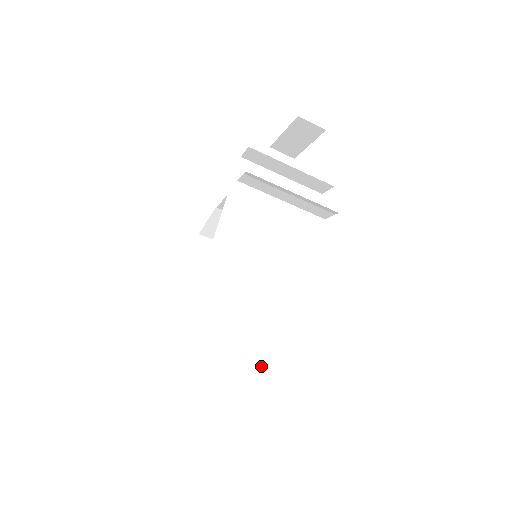
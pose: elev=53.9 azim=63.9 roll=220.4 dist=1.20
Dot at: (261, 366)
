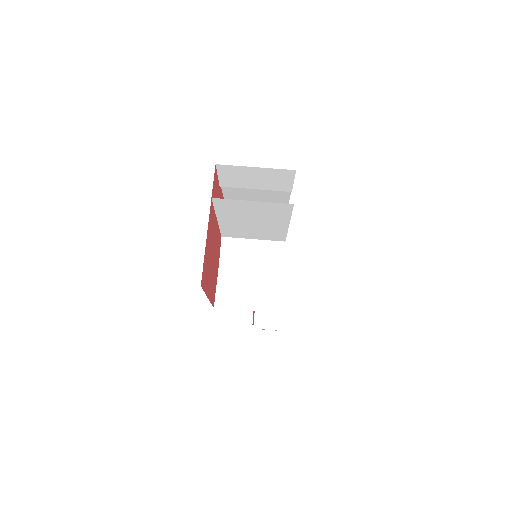
Dot at: (277, 206)
